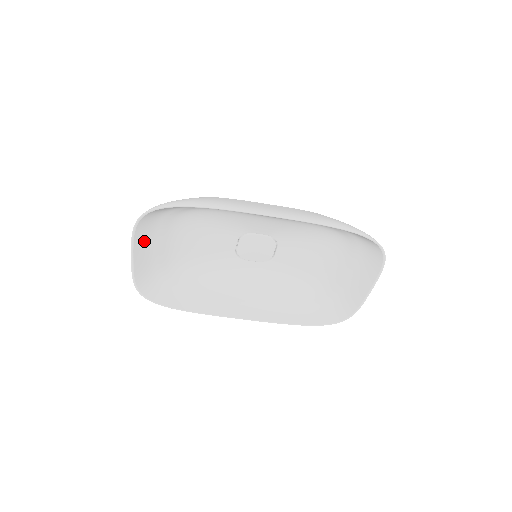
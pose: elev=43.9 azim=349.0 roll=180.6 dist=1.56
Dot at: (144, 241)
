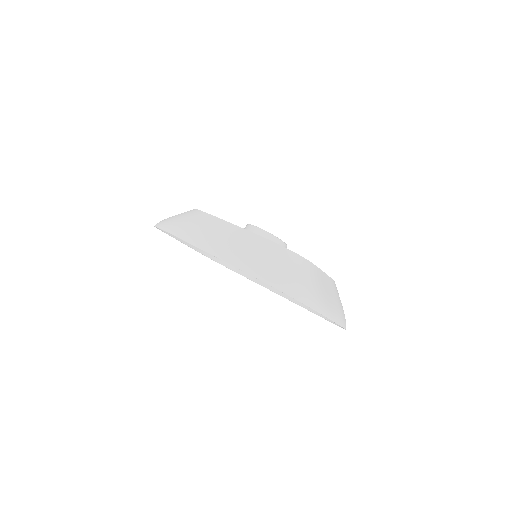
Dot at: occluded
